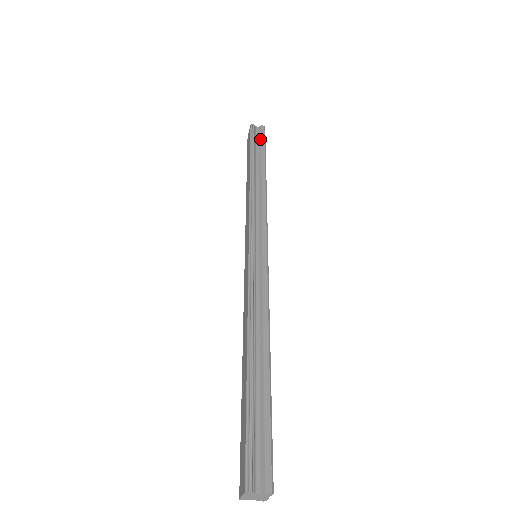
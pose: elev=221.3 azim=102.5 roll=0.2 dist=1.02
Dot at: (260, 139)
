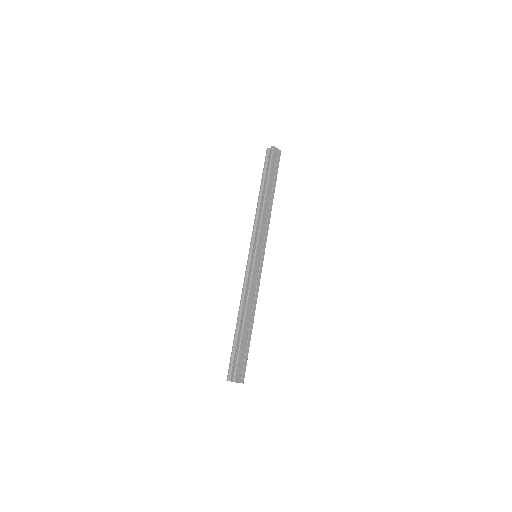
Dot at: (268, 161)
